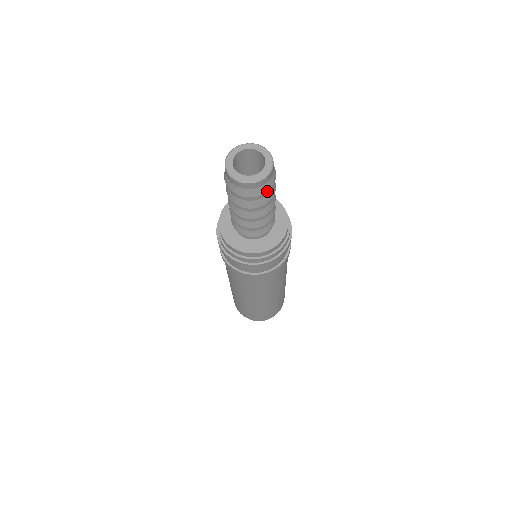
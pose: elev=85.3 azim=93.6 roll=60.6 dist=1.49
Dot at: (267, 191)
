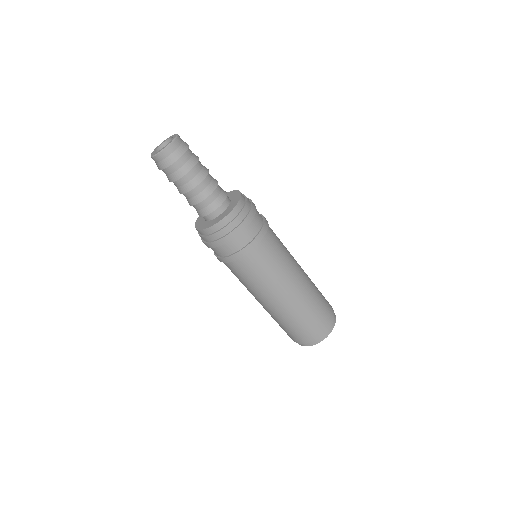
Dot at: (188, 154)
